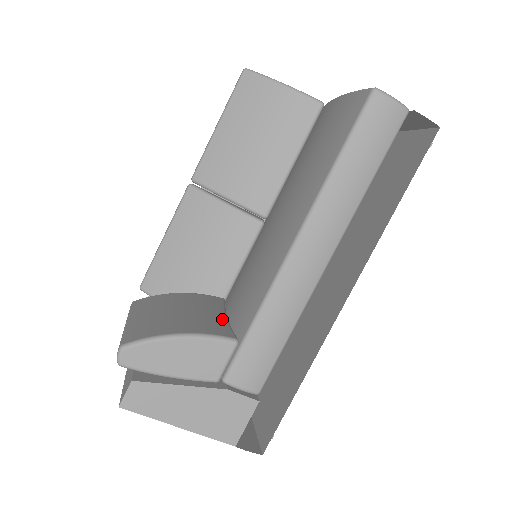
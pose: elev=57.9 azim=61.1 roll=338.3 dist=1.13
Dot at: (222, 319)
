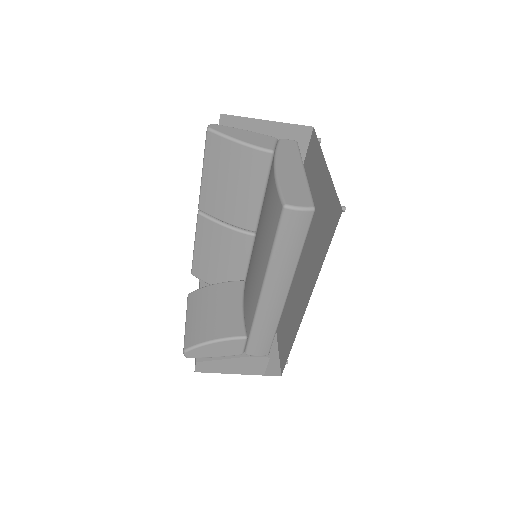
Dot at: (239, 314)
